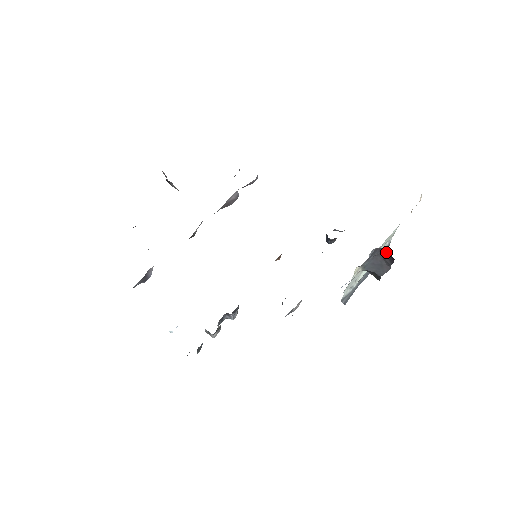
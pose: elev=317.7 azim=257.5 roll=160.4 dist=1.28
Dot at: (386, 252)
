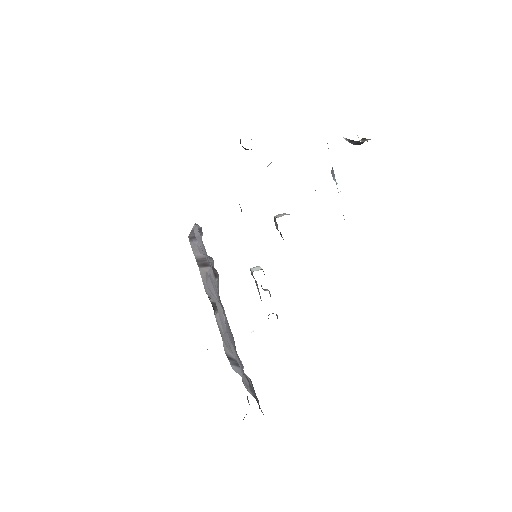
Dot at: occluded
